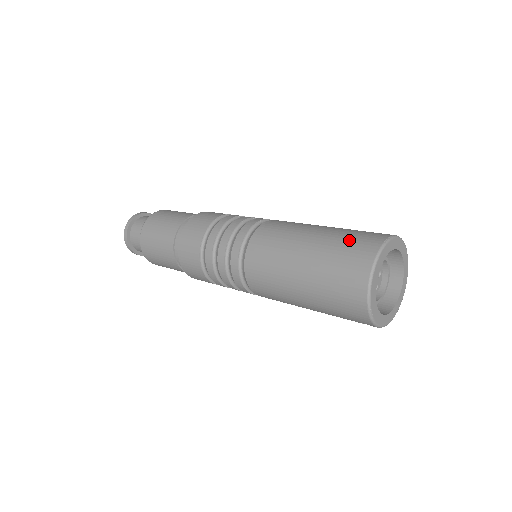
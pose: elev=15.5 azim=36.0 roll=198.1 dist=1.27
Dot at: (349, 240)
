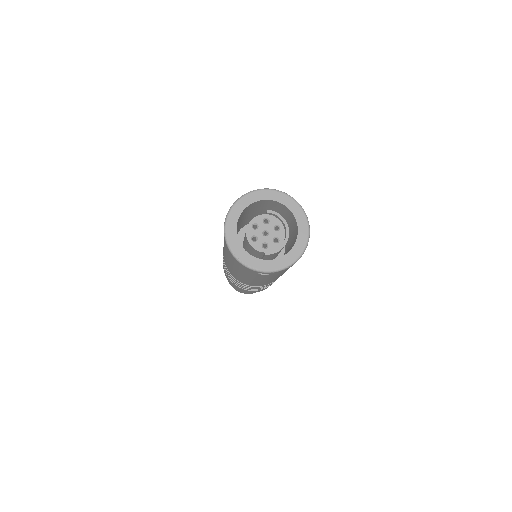
Dot at: occluded
